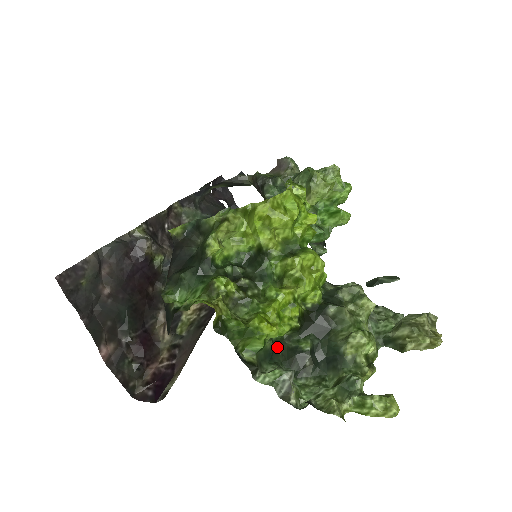
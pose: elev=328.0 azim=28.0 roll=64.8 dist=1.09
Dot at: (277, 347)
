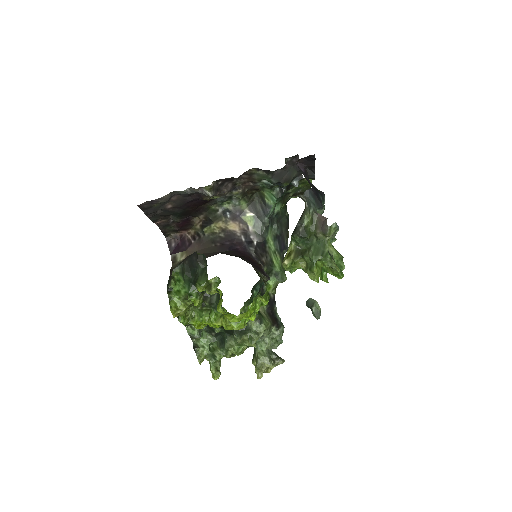
Dot at: occluded
